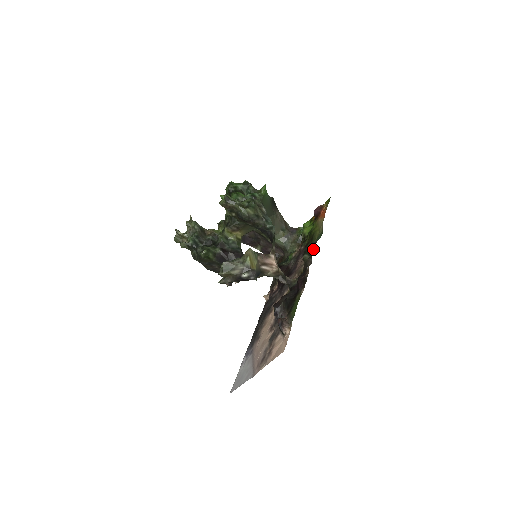
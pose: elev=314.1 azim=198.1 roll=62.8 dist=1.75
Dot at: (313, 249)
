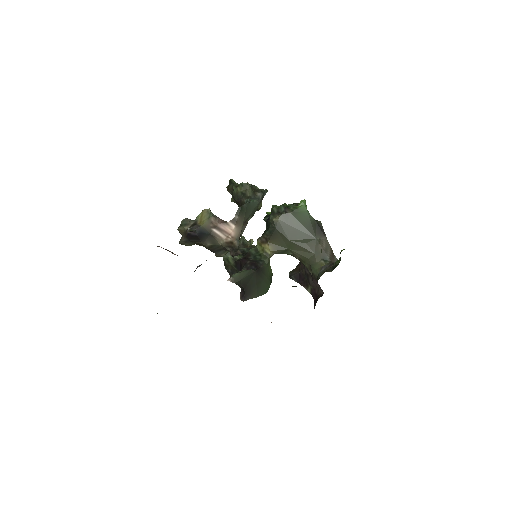
Dot at: occluded
